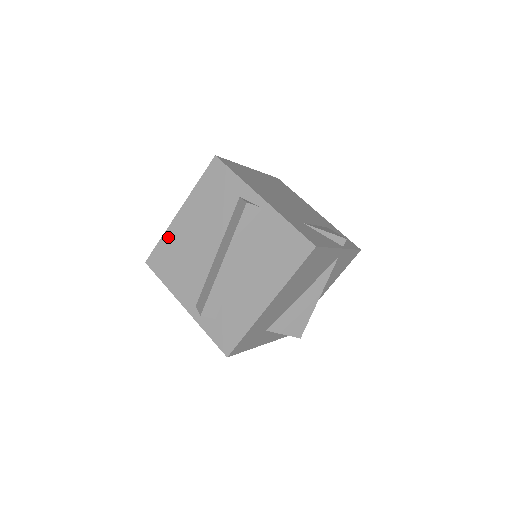
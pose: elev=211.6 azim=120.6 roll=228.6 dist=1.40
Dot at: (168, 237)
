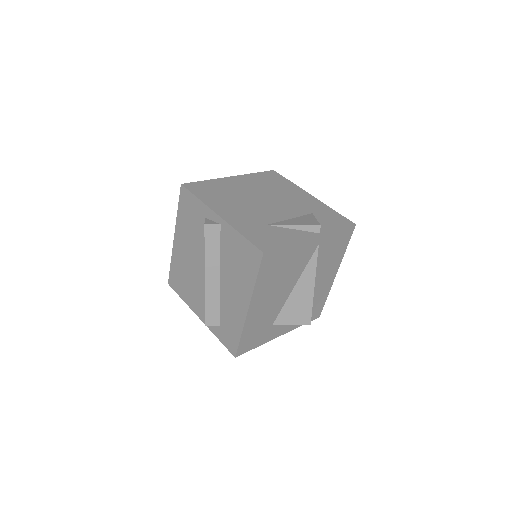
Dot at: (174, 260)
